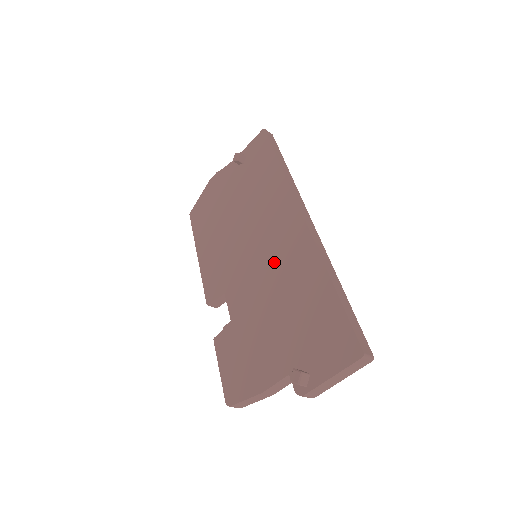
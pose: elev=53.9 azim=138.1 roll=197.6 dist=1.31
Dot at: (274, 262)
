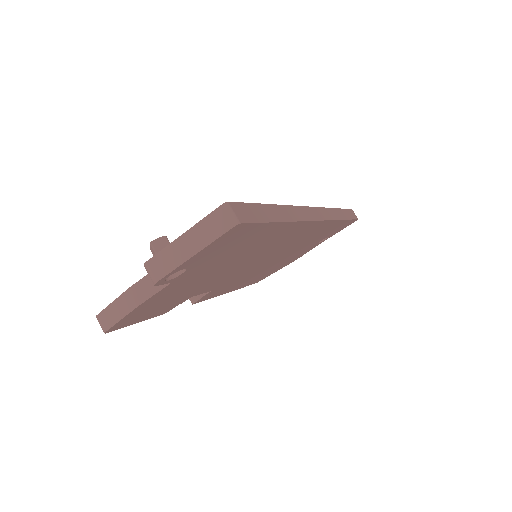
Dot at: occluded
